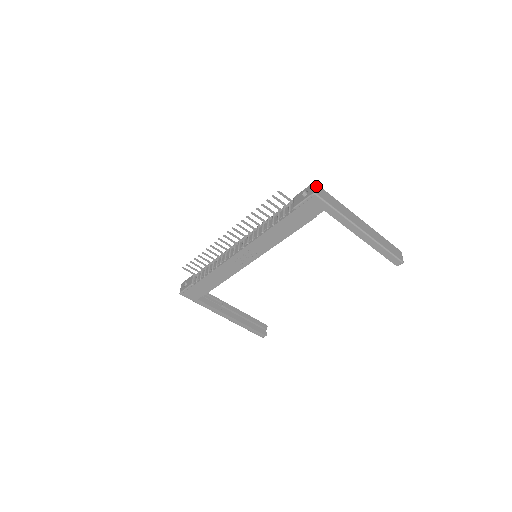
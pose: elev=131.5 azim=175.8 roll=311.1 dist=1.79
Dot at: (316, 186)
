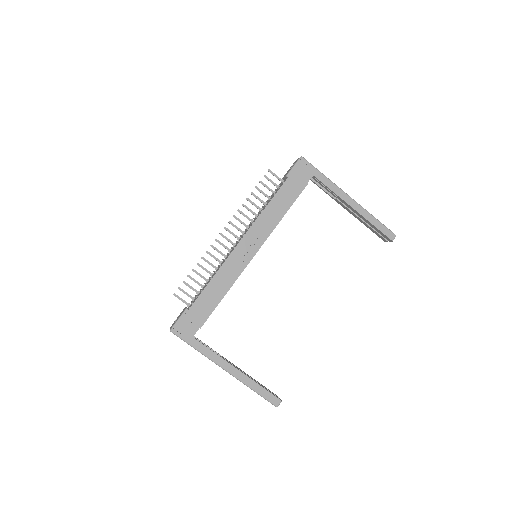
Dot at: occluded
